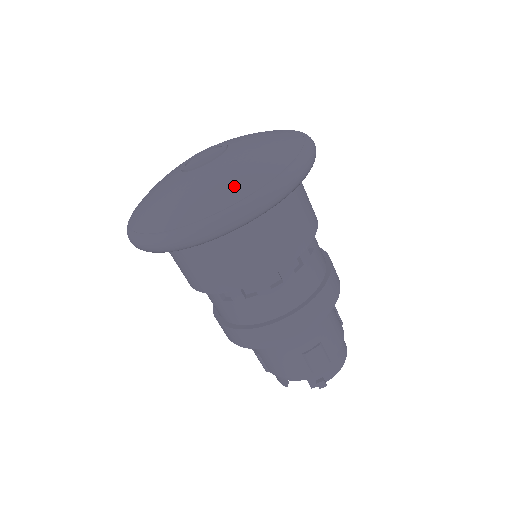
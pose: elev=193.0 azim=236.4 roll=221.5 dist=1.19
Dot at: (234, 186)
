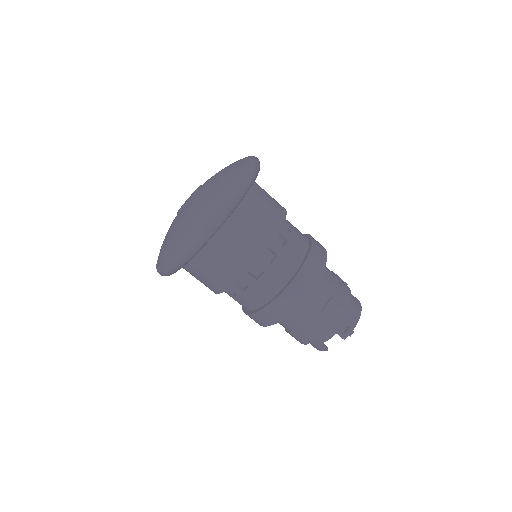
Dot at: (211, 198)
